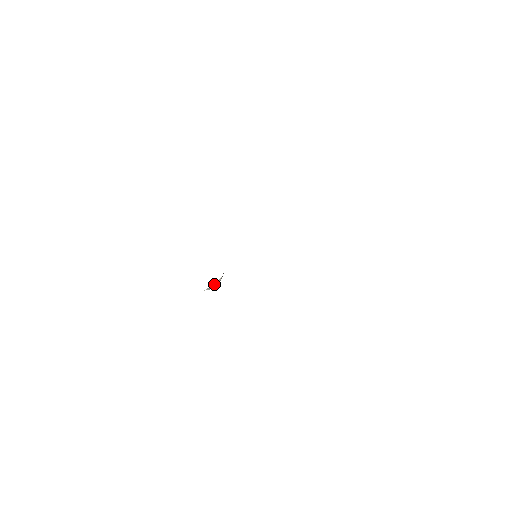
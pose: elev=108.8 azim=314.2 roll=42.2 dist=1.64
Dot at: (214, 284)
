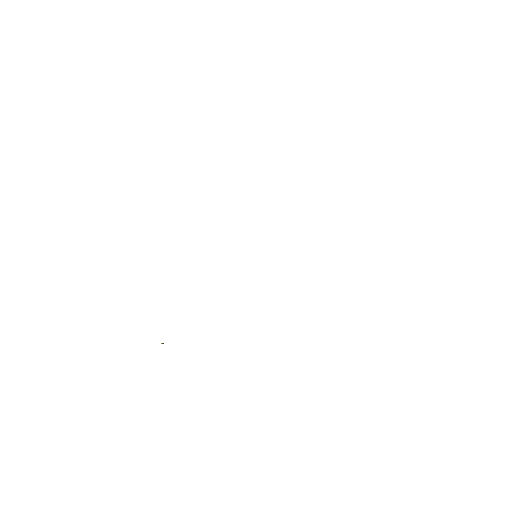
Dot at: occluded
